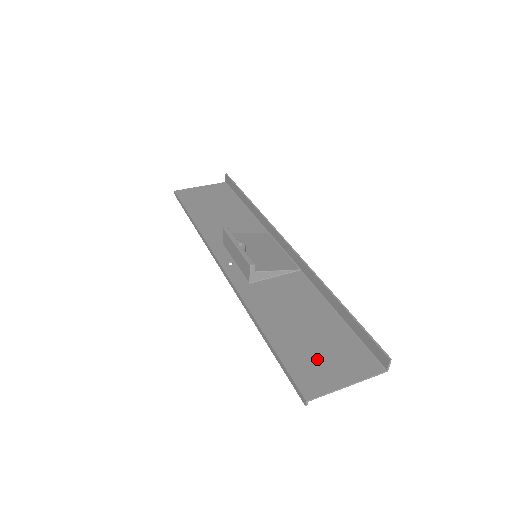
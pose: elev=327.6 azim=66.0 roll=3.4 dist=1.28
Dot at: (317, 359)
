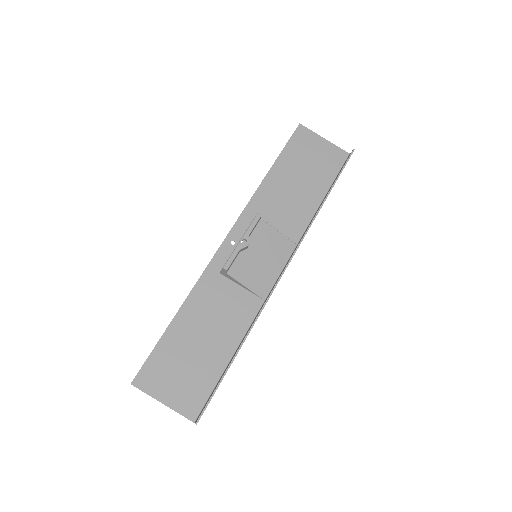
Dot at: (173, 370)
